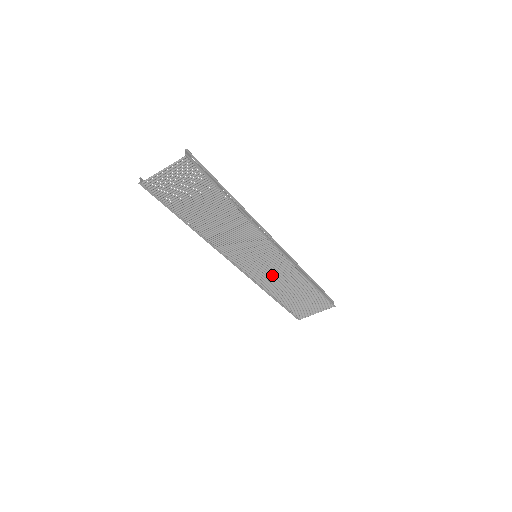
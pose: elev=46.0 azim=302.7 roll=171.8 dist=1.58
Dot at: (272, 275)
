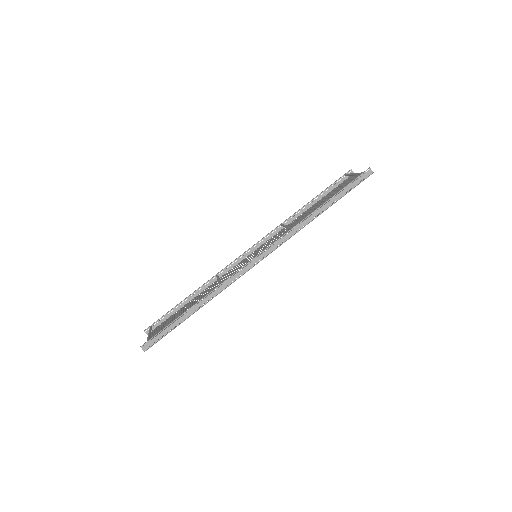
Dot at: occluded
